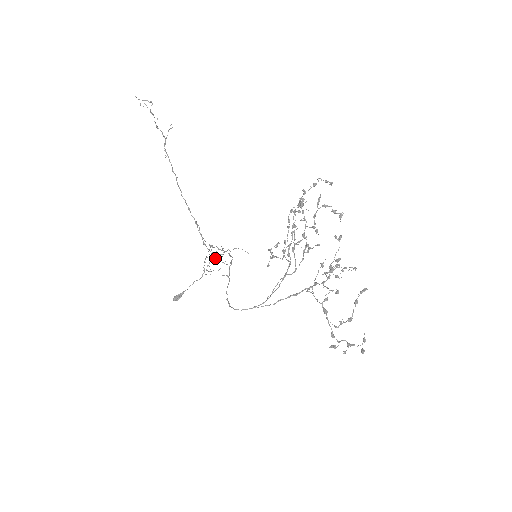
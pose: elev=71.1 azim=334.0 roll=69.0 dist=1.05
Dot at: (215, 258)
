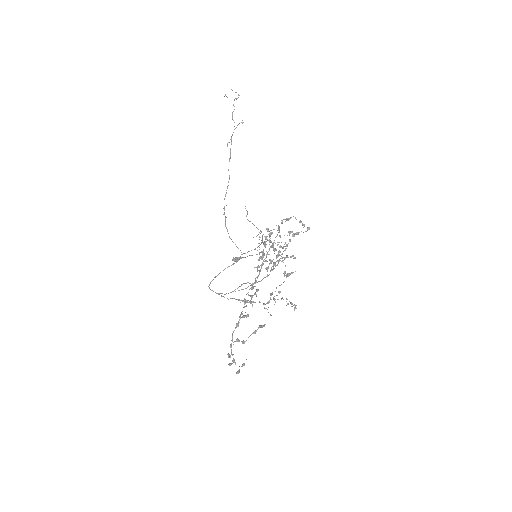
Dot at: occluded
